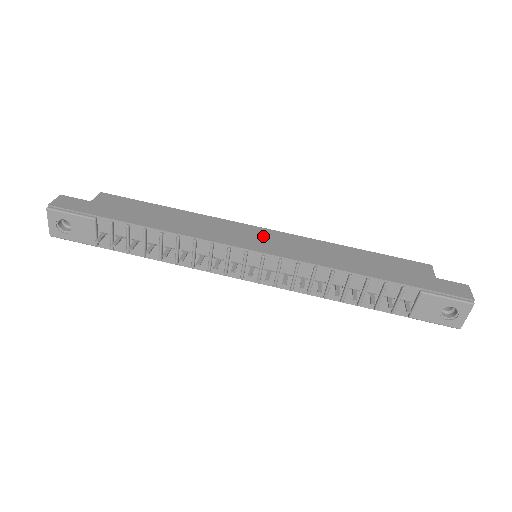
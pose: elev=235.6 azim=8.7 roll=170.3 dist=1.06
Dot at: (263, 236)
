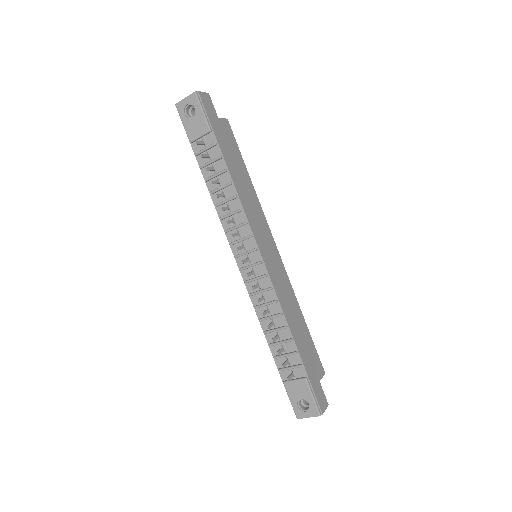
Dot at: (273, 252)
